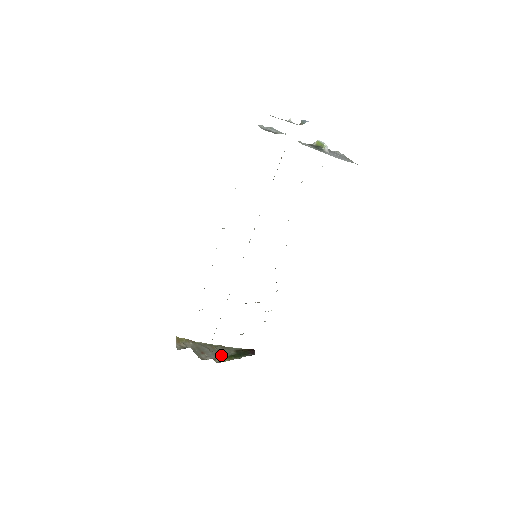
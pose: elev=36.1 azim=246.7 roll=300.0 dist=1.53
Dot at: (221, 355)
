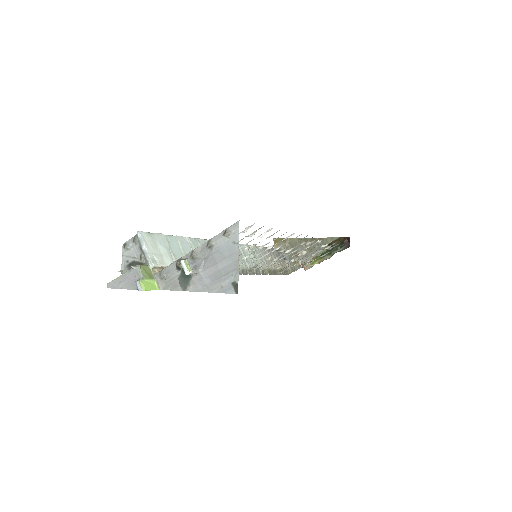
Dot at: occluded
